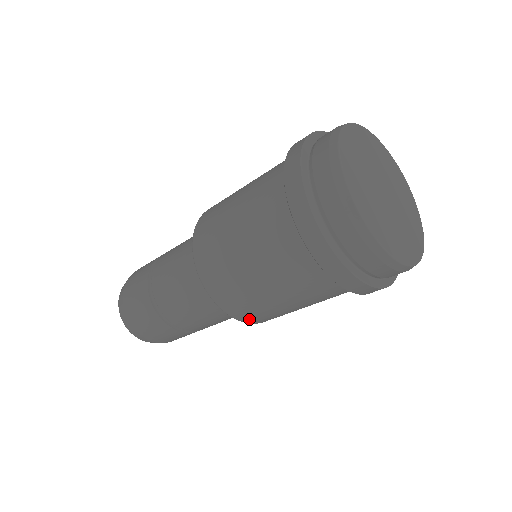
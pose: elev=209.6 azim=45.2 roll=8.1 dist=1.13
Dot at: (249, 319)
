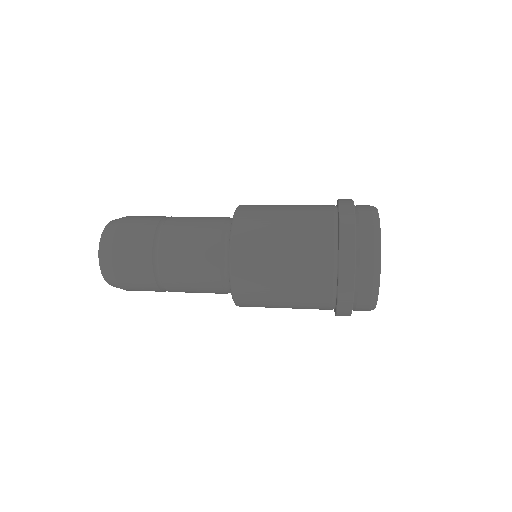
Dot at: (240, 292)
